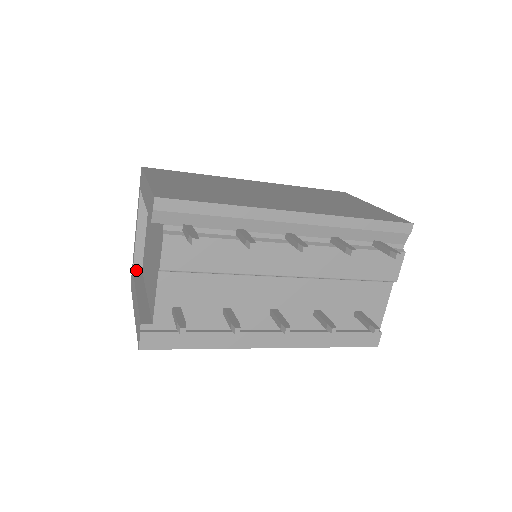
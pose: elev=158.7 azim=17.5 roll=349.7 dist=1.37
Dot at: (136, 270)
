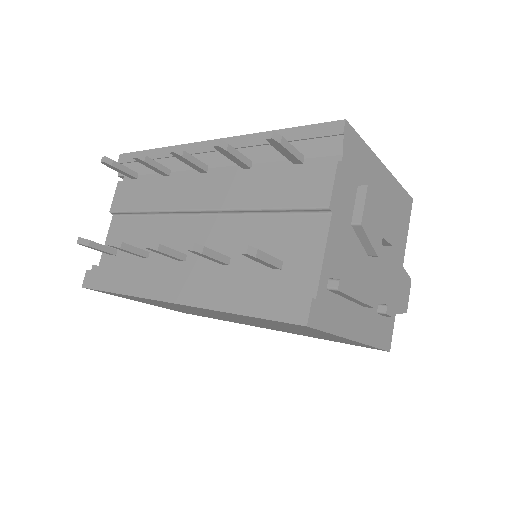
Dot at: occluded
